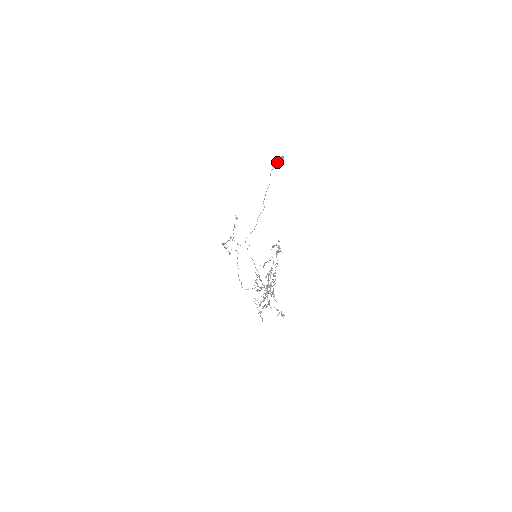
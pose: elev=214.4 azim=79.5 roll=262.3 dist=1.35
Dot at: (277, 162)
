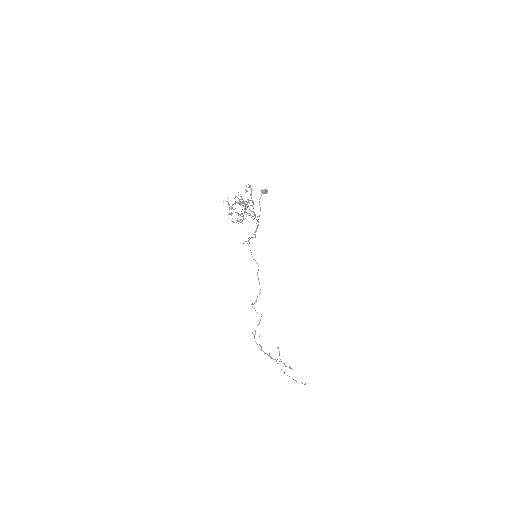
Dot at: (261, 191)
